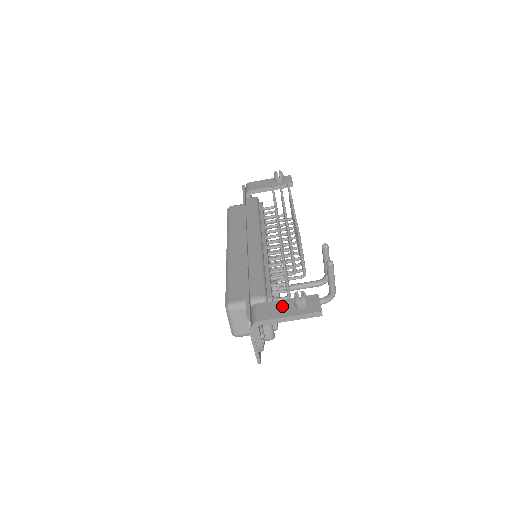
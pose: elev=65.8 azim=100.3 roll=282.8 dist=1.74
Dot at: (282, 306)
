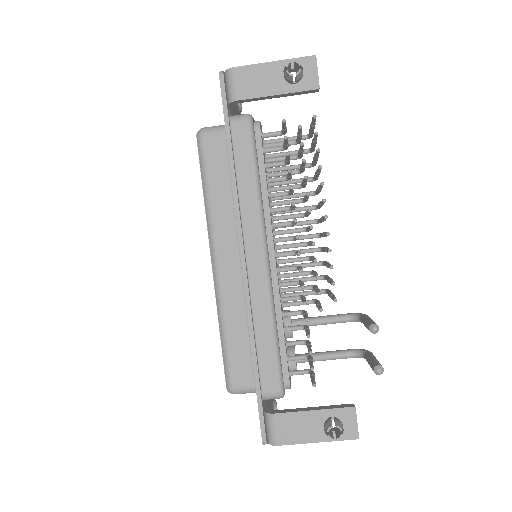
Dot at: (307, 424)
